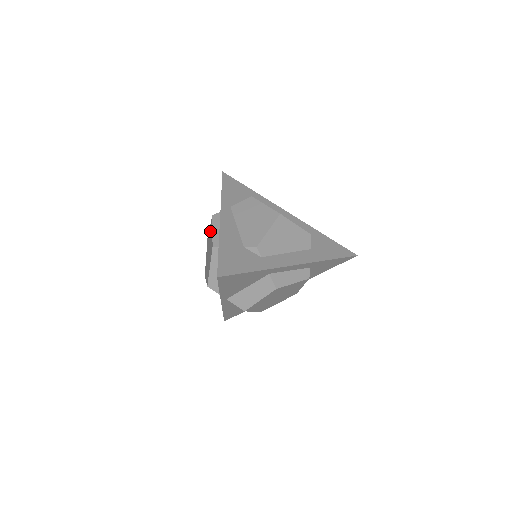
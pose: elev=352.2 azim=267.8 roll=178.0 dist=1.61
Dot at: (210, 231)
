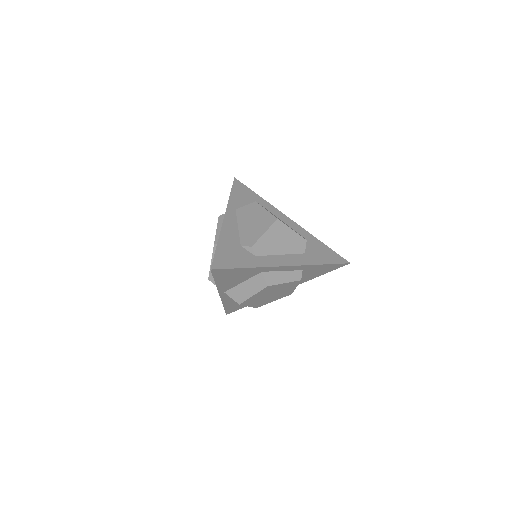
Dot at: occluded
